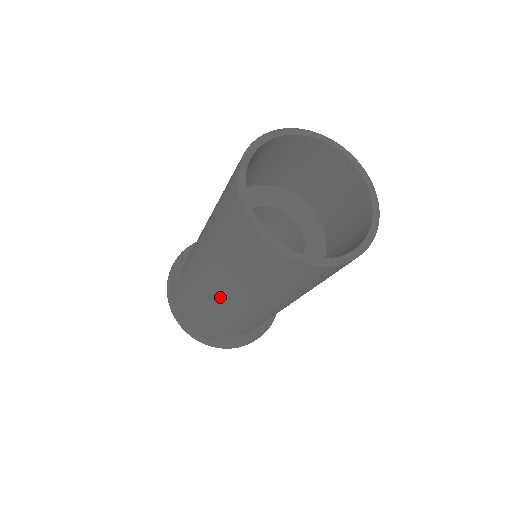
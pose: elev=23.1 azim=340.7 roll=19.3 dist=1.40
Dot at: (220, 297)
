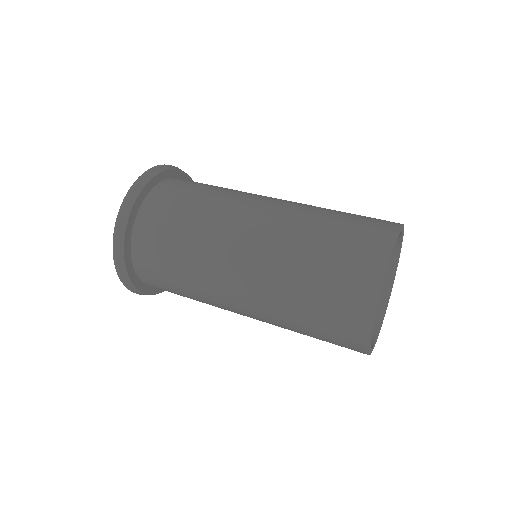
Dot at: occluded
